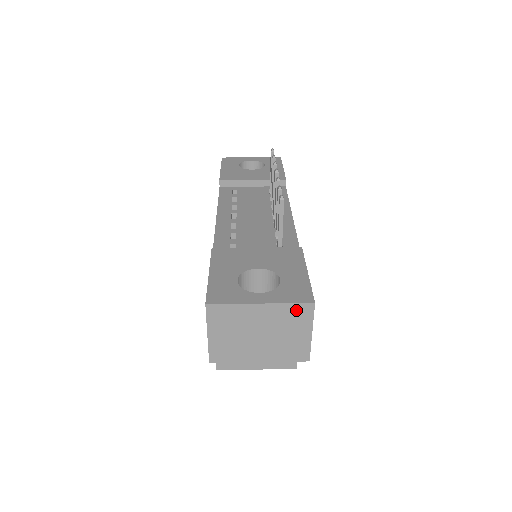
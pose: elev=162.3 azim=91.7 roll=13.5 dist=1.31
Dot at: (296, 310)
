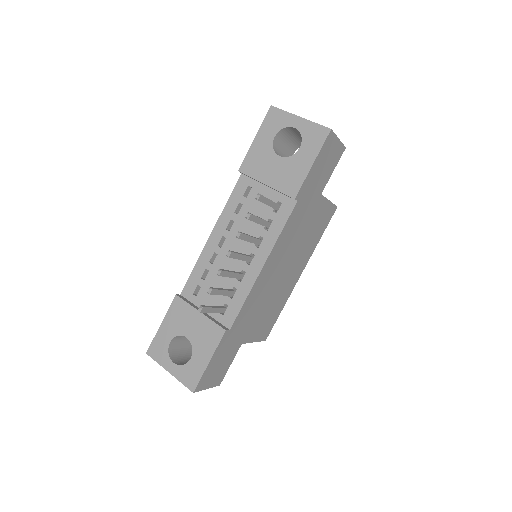
Dot at: occluded
